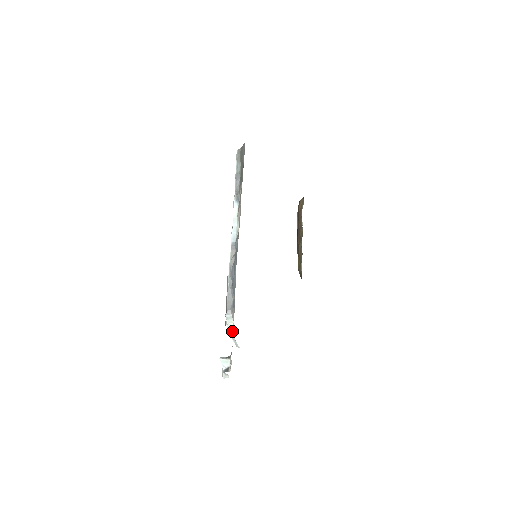
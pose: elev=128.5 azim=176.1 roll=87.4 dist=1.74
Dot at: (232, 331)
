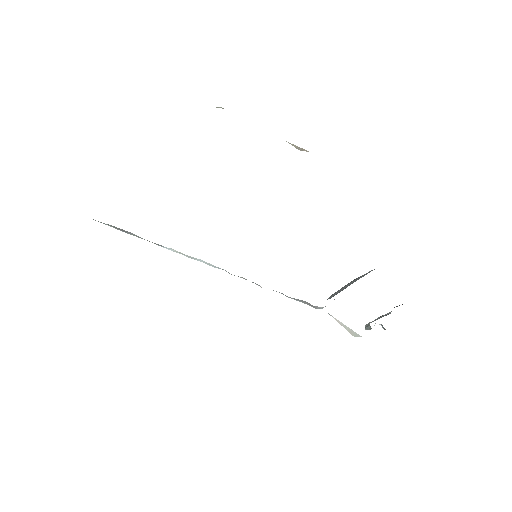
Dot at: occluded
